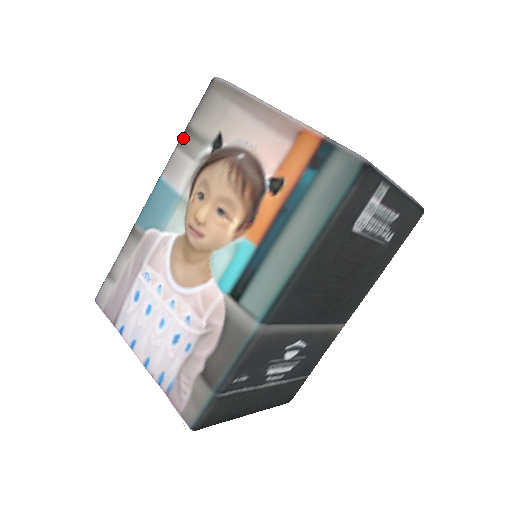
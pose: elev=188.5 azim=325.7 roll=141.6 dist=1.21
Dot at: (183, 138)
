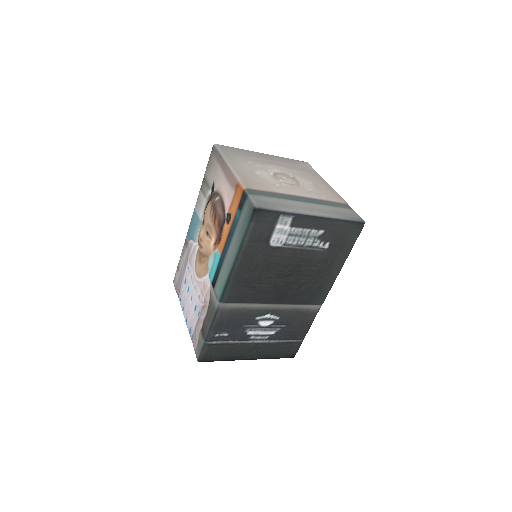
Dot at: (202, 184)
